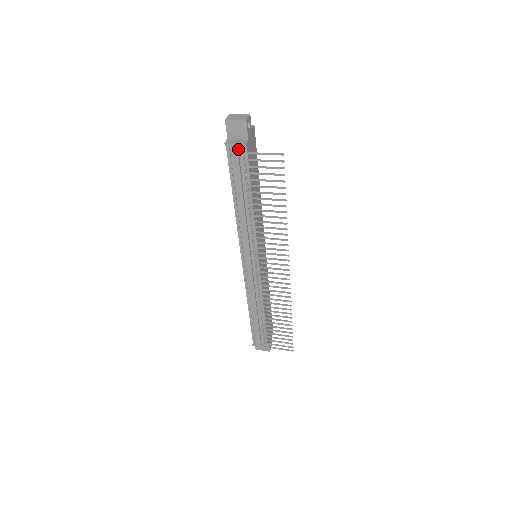
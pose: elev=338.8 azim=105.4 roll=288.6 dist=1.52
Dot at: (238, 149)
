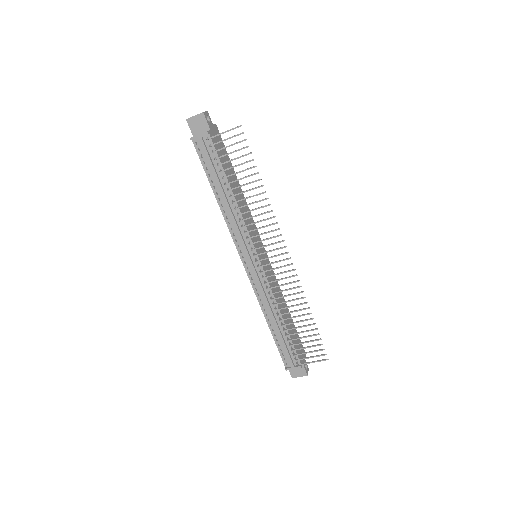
Dot at: (203, 140)
